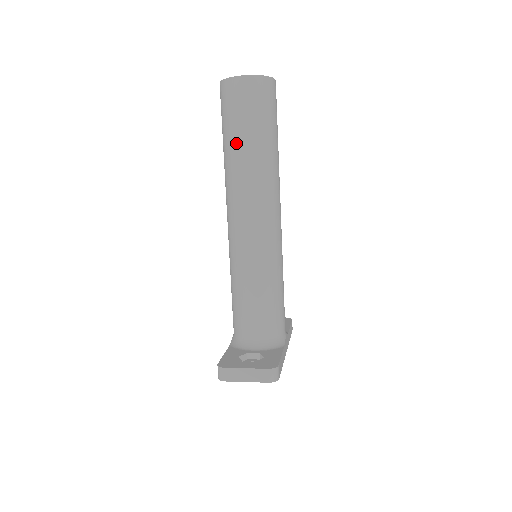
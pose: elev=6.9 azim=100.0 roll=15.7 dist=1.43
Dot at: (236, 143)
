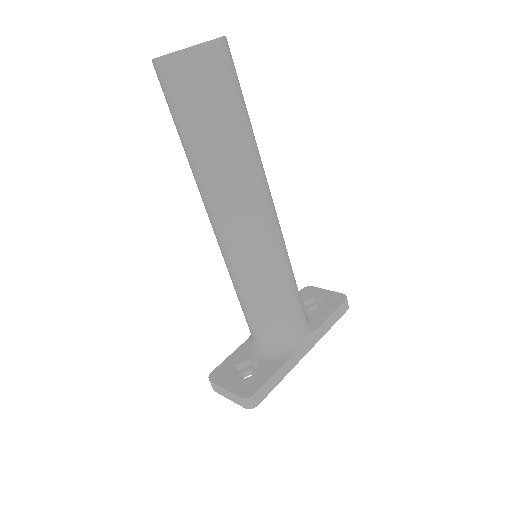
Dot at: (183, 144)
